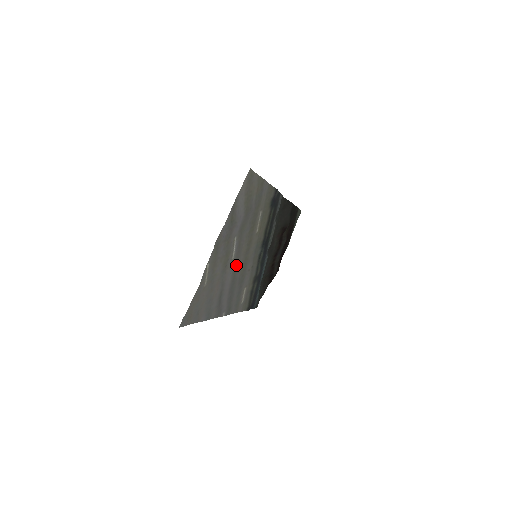
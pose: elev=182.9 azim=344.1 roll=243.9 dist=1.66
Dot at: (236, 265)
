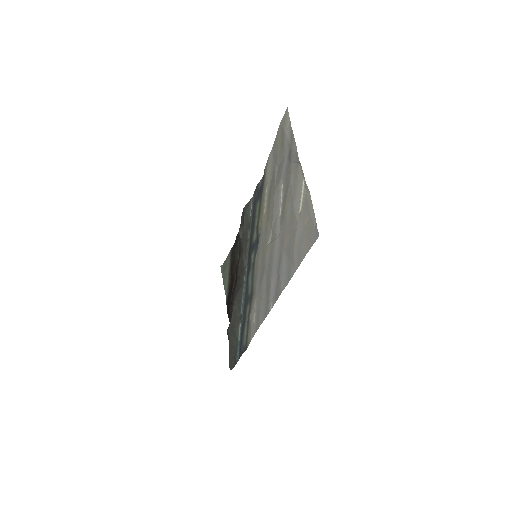
Dot at: (273, 235)
